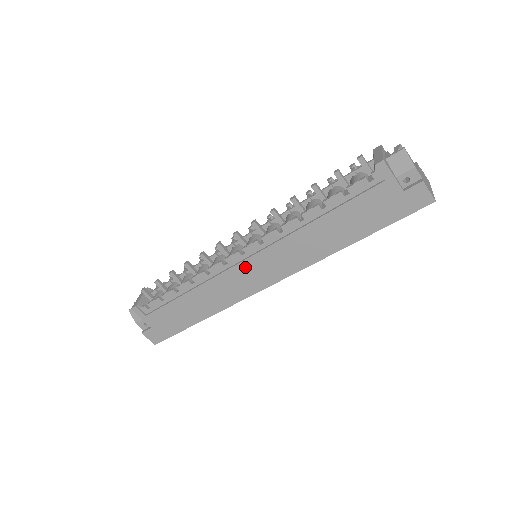
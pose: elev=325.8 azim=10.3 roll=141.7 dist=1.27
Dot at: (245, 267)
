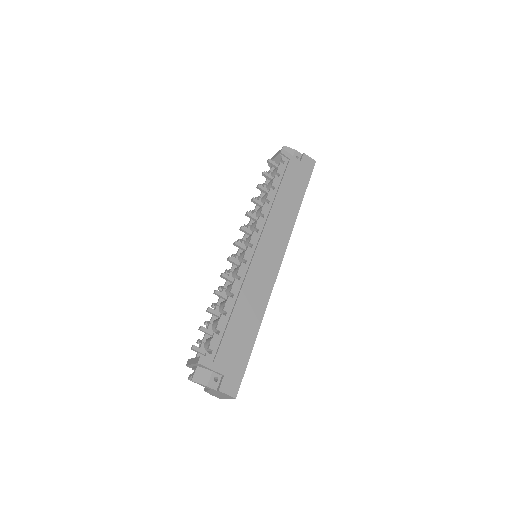
Dot at: (259, 255)
